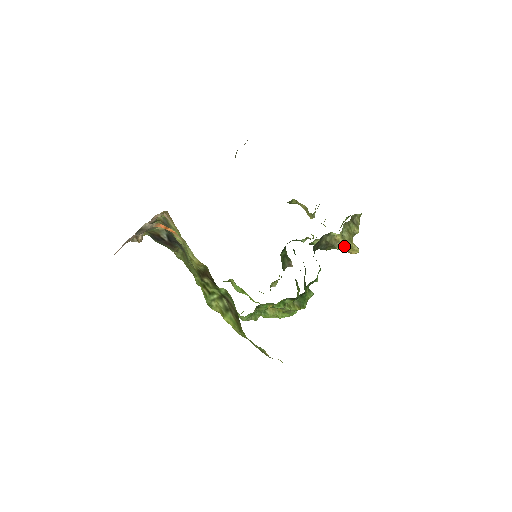
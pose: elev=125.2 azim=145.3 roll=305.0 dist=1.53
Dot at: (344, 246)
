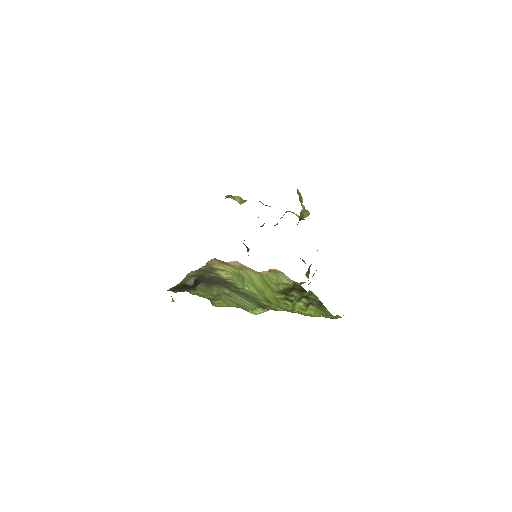
Dot at: (304, 215)
